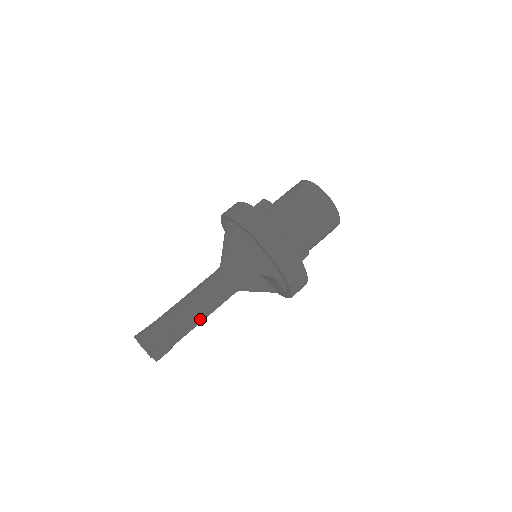
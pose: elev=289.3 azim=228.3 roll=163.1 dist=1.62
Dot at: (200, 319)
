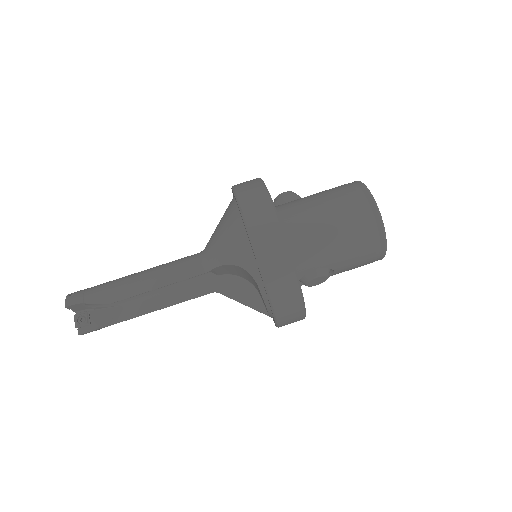
Dot at: (154, 307)
